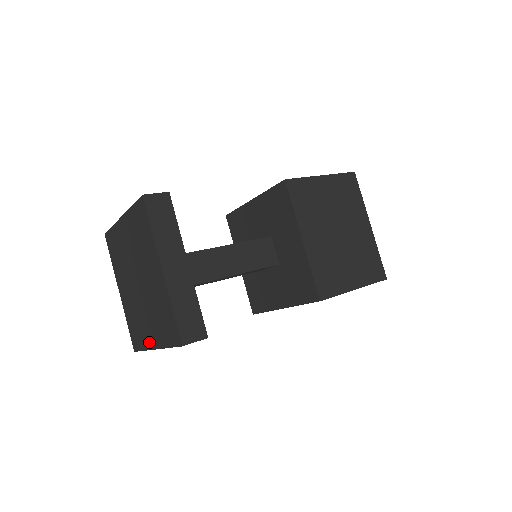
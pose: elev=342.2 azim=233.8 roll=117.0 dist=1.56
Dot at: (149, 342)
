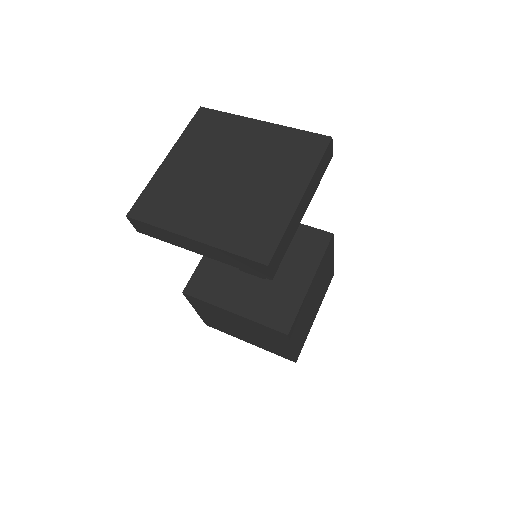
Dot at: (185, 227)
